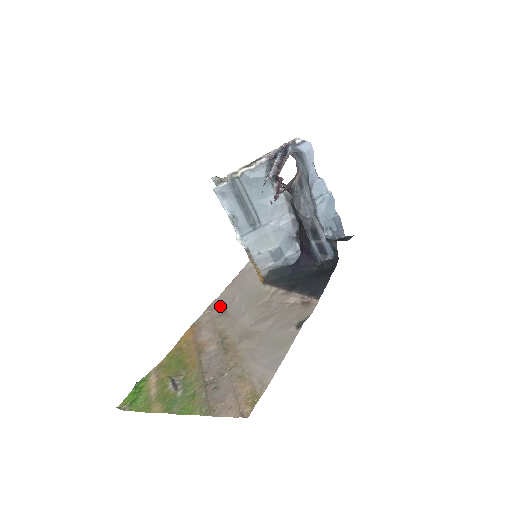
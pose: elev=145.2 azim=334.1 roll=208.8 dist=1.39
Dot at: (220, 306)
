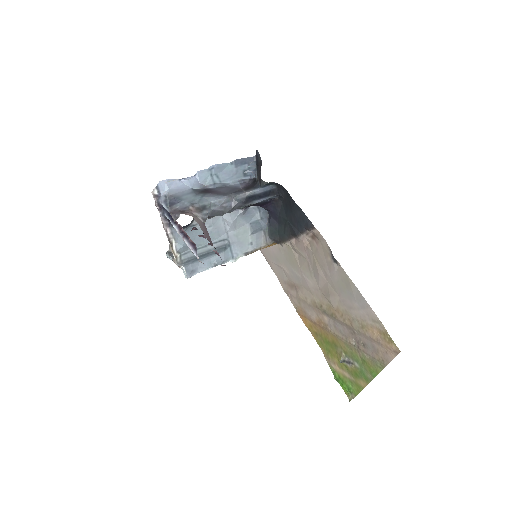
Dot at: (287, 284)
